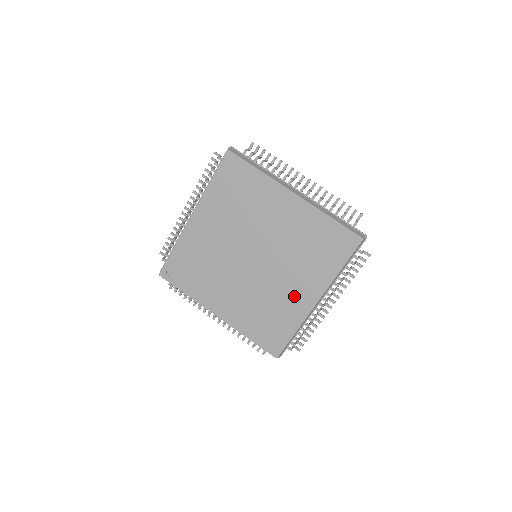
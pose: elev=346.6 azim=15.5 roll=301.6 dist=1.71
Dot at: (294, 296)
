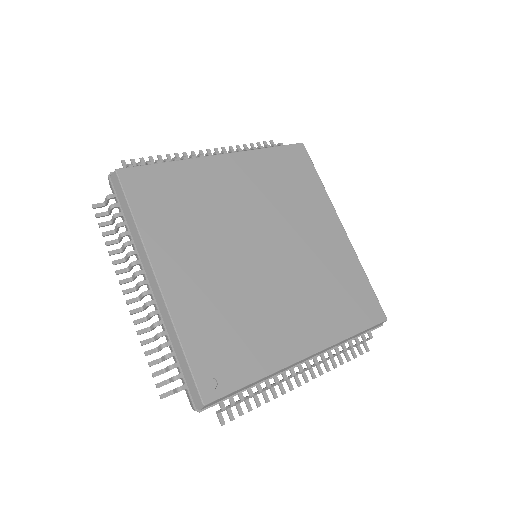
Dot at: (327, 243)
